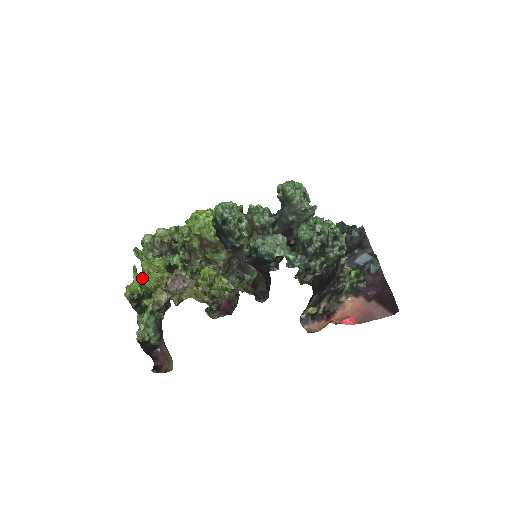
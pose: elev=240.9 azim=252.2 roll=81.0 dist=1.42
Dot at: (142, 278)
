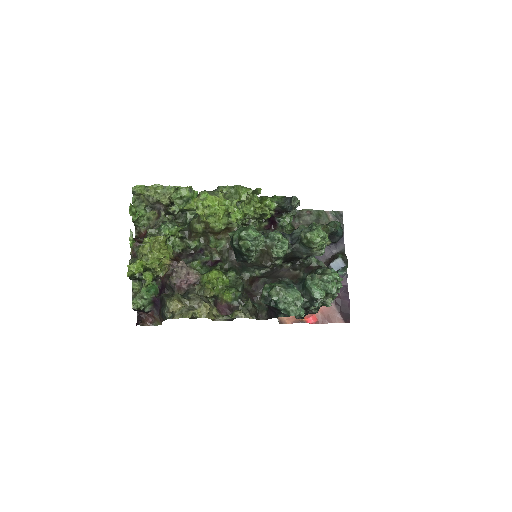
Dot at: (142, 254)
